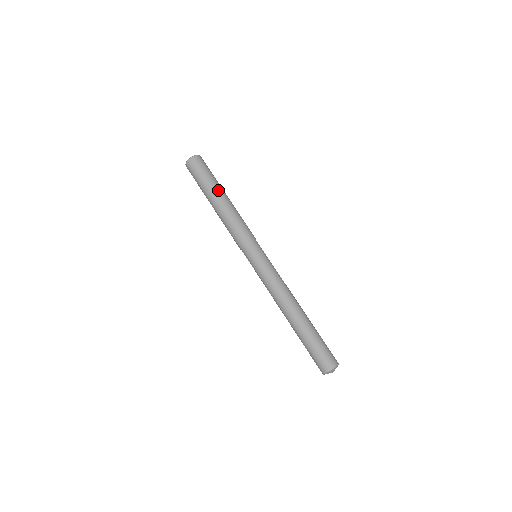
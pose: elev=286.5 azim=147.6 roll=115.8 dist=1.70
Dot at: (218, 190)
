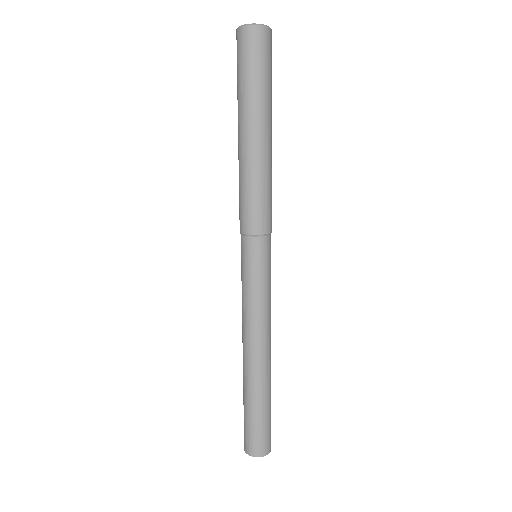
Dot at: (251, 119)
